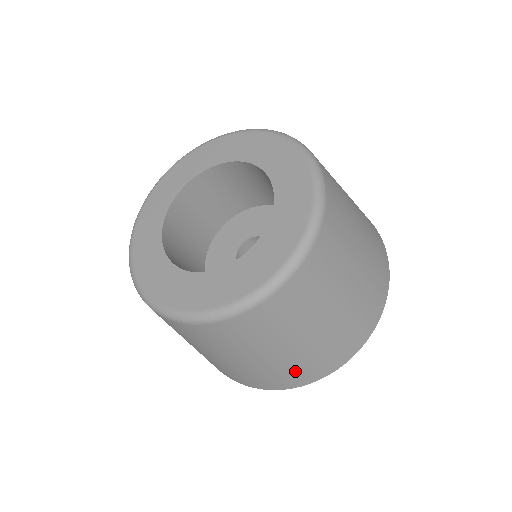
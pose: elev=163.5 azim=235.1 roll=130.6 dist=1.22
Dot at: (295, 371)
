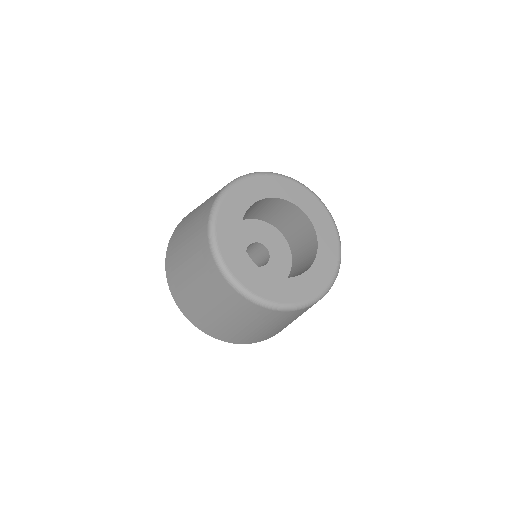
Dot at: occluded
